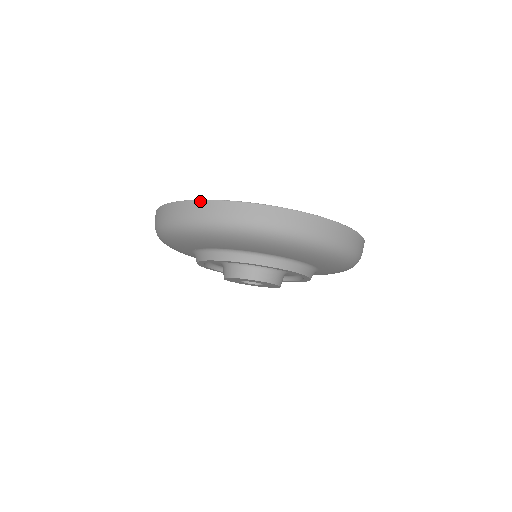
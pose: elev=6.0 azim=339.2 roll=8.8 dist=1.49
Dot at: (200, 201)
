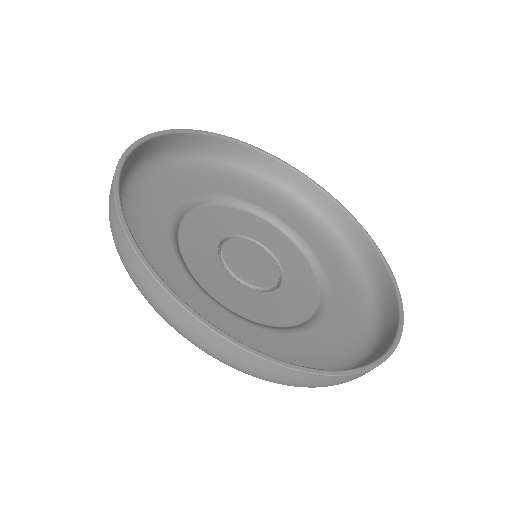
Dot at: (112, 188)
